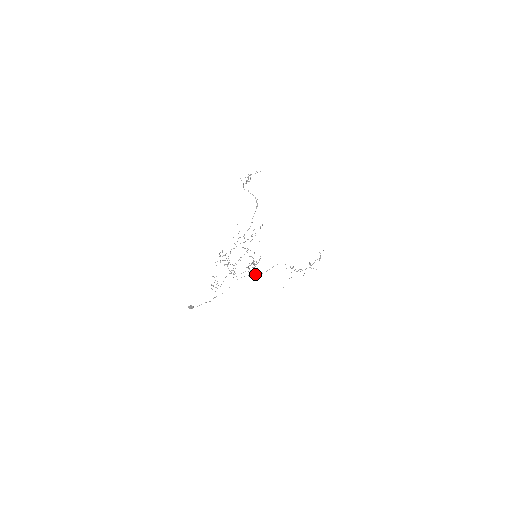
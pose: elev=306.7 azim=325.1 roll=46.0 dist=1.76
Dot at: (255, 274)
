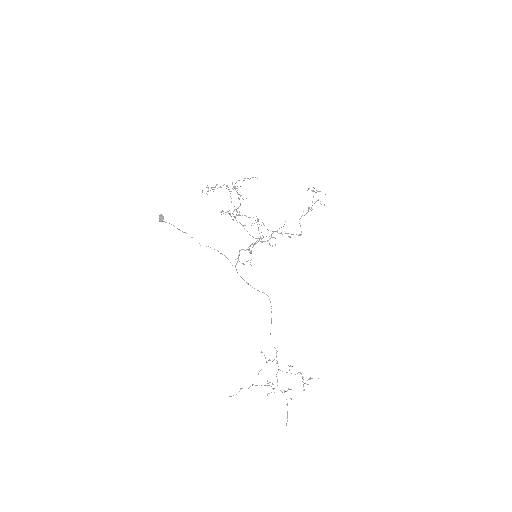
Dot at: occluded
